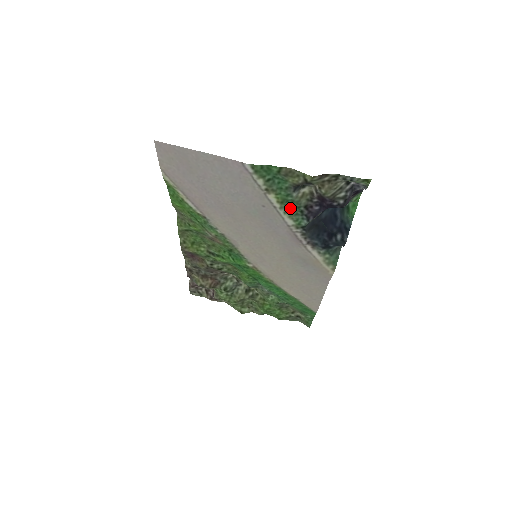
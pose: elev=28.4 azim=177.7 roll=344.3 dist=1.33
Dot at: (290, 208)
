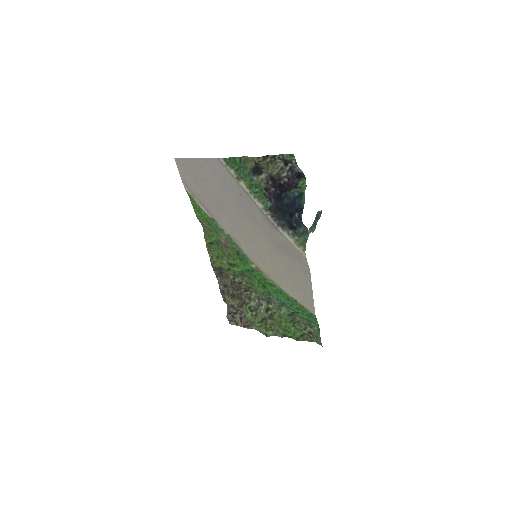
Dot at: (256, 192)
